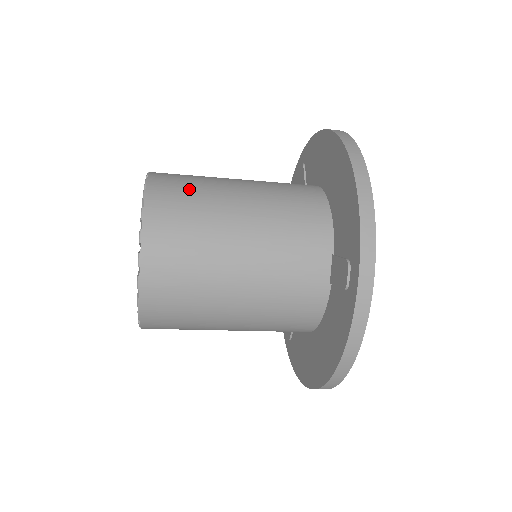
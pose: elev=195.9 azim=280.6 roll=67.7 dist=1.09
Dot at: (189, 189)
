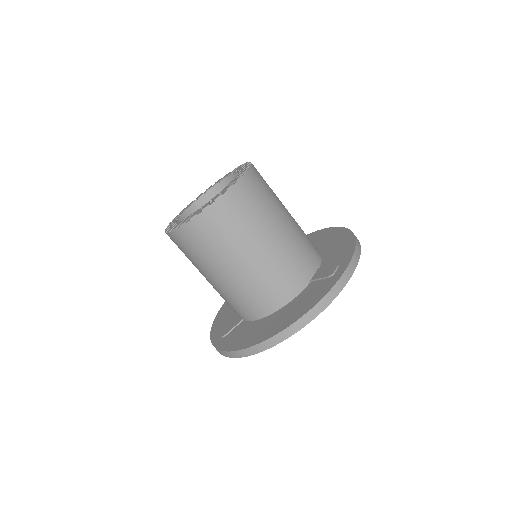
Dot at: occluded
